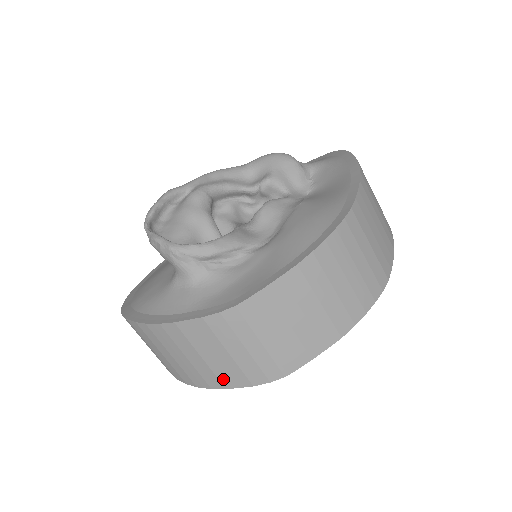
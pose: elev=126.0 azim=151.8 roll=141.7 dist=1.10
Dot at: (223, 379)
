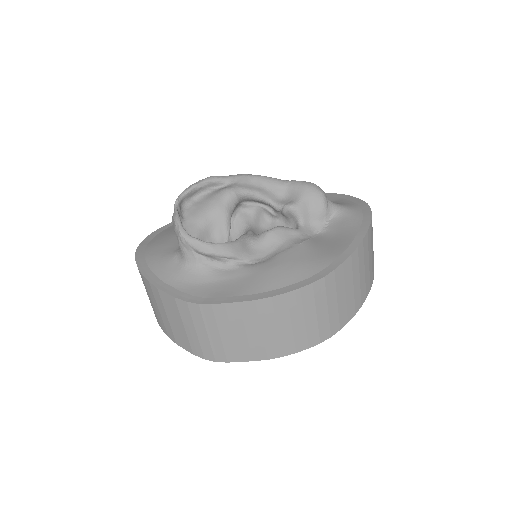
Dot at: (177, 338)
